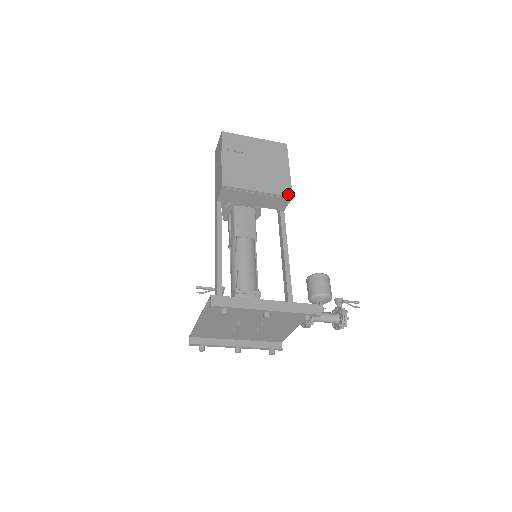
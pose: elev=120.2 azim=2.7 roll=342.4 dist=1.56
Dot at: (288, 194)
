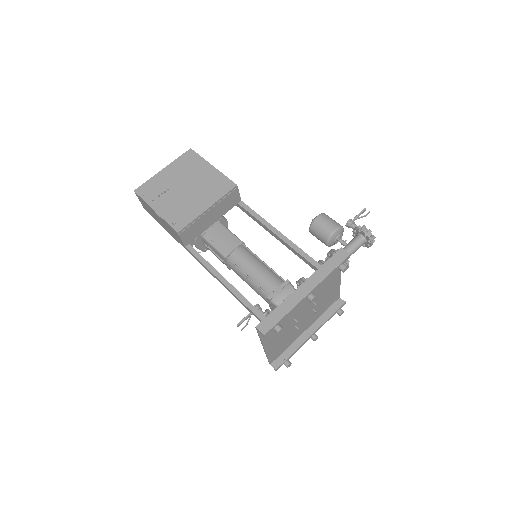
Dot at: (231, 186)
